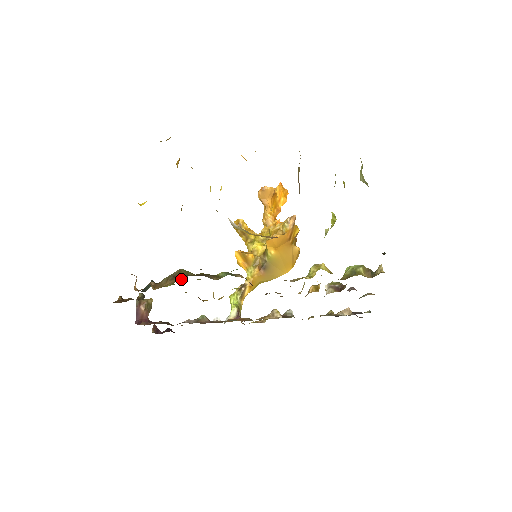
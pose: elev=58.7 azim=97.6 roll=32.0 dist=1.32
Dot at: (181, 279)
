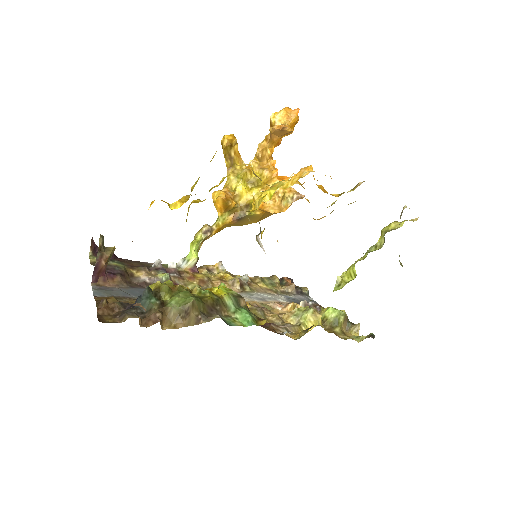
Dot at: (196, 323)
